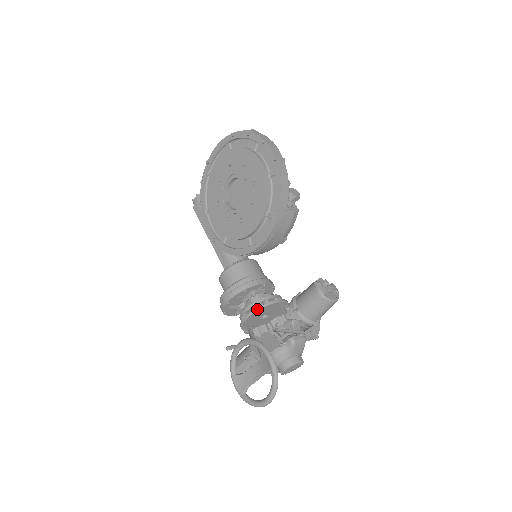
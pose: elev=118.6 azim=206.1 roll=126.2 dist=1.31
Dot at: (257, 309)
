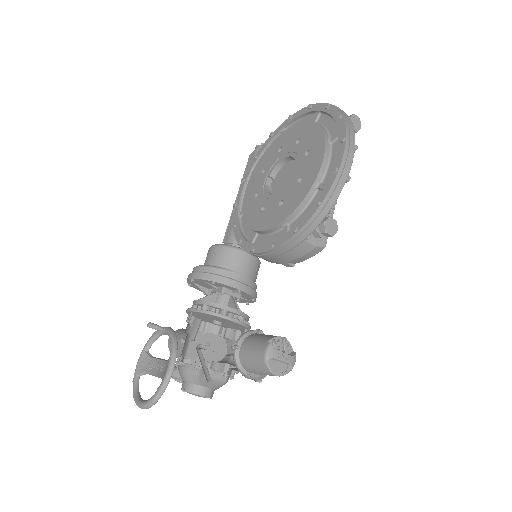
Dot at: (205, 311)
